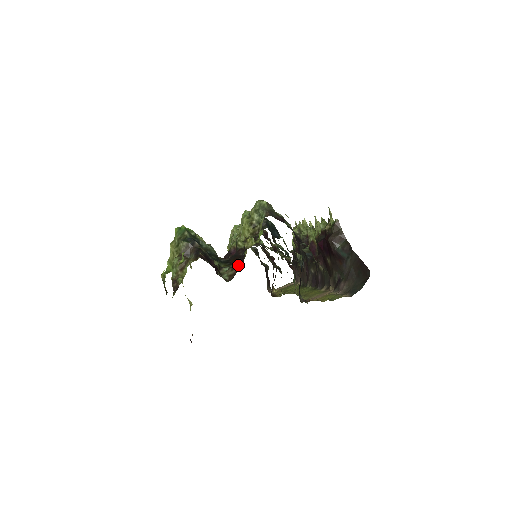
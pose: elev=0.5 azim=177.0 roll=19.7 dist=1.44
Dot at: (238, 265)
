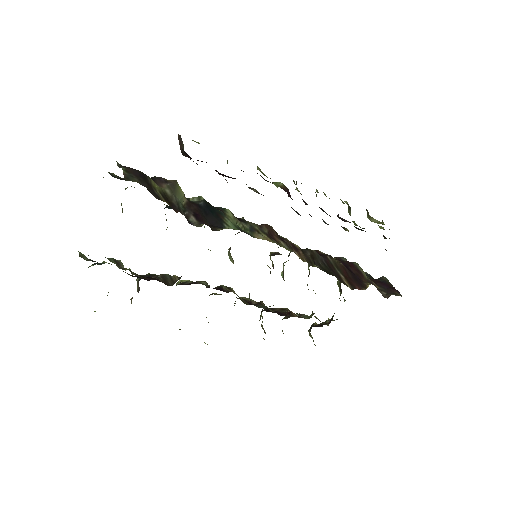
Dot at: occluded
